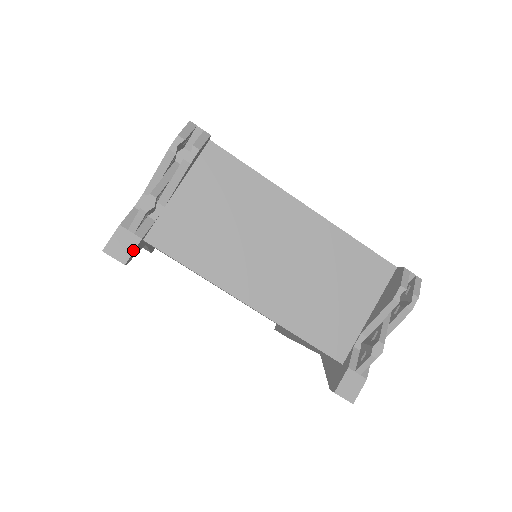
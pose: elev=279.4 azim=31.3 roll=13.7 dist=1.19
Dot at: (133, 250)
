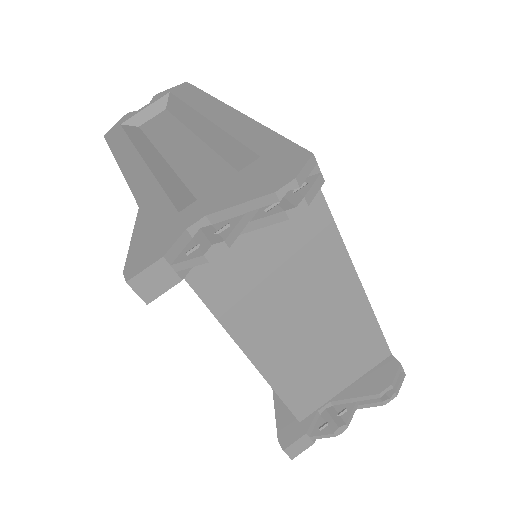
Dot at: (165, 290)
